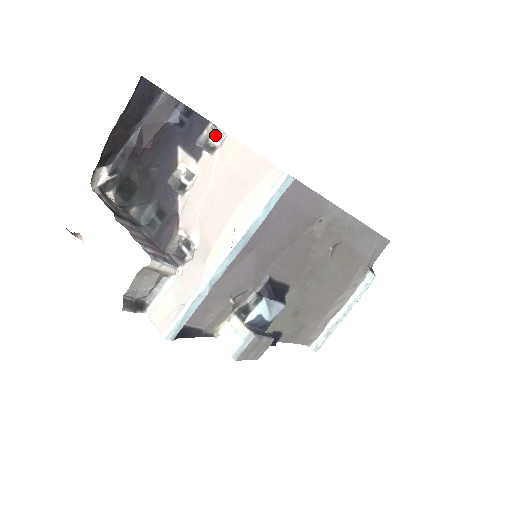
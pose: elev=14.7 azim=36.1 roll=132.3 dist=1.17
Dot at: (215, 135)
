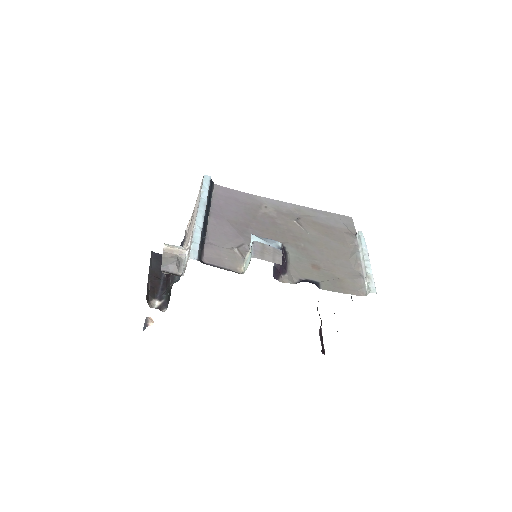
Dot at: occluded
